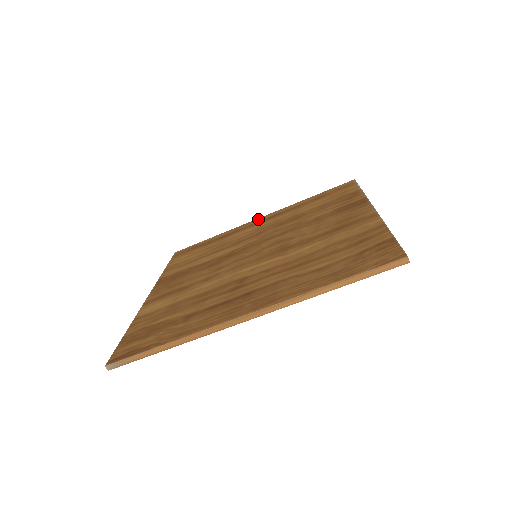
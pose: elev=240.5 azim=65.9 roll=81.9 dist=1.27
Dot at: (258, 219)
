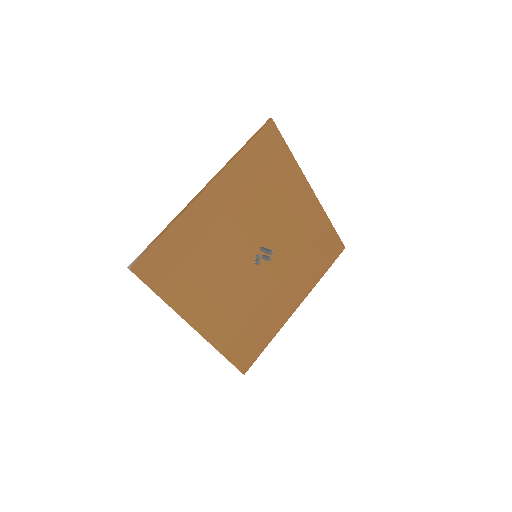
Dot at: occluded
